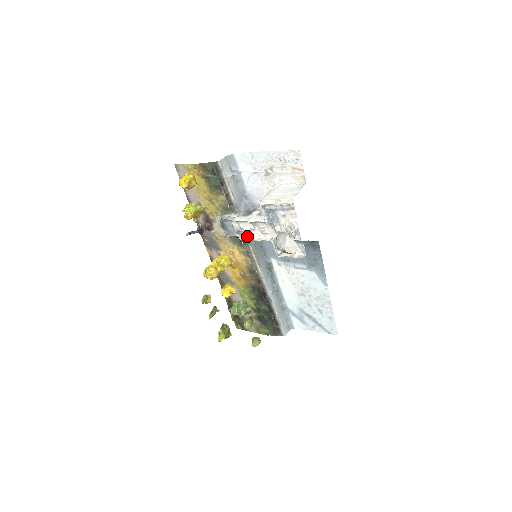
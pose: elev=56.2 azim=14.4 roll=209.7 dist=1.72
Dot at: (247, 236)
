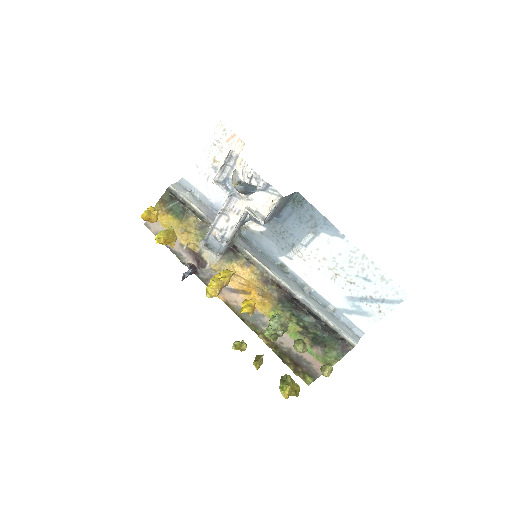
Dot at: (230, 233)
